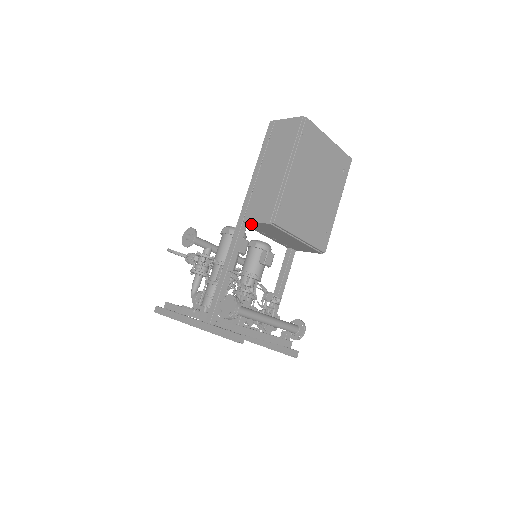
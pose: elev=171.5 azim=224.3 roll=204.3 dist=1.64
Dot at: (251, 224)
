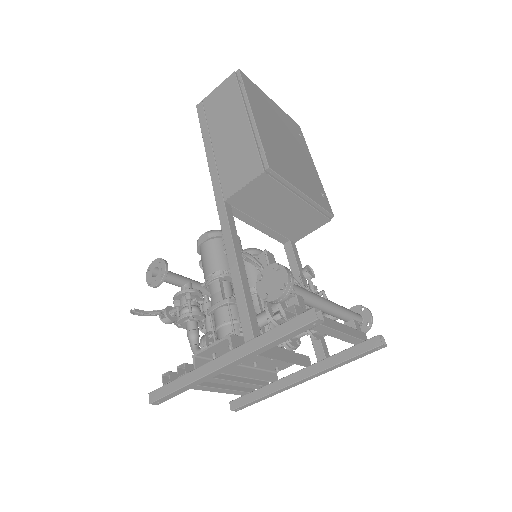
Dot at: (236, 200)
